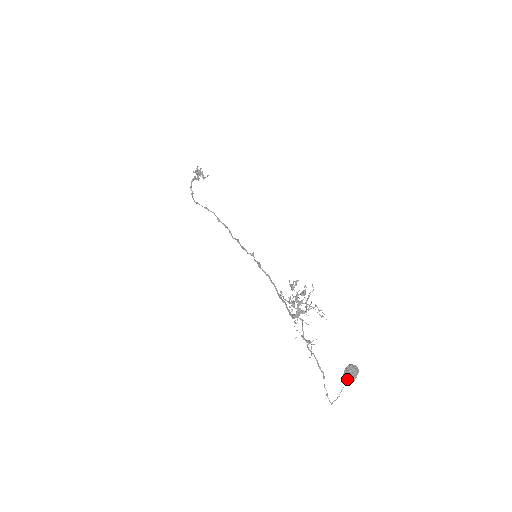
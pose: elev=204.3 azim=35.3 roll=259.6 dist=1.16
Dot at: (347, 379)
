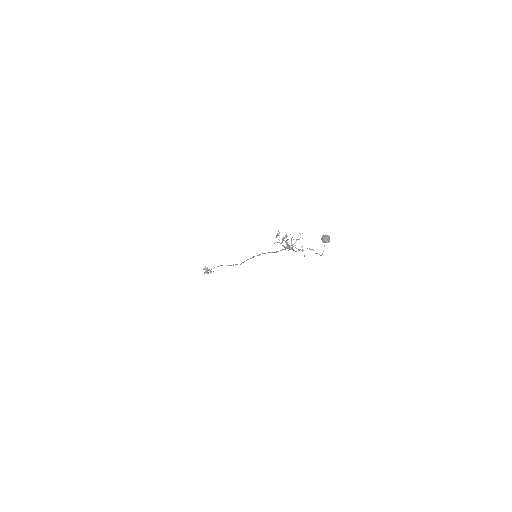
Dot at: (324, 239)
